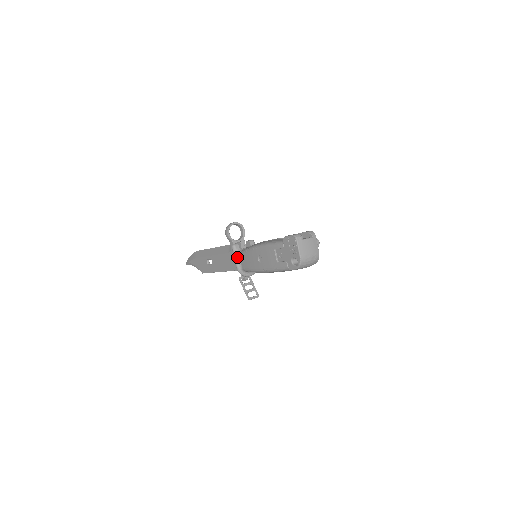
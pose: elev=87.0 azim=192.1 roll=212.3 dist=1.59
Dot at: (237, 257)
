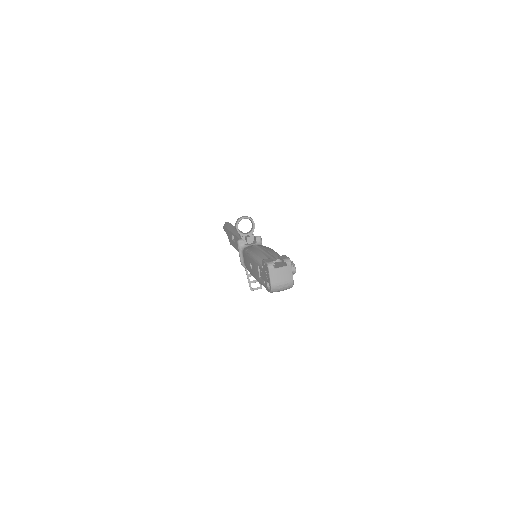
Dot at: (241, 252)
